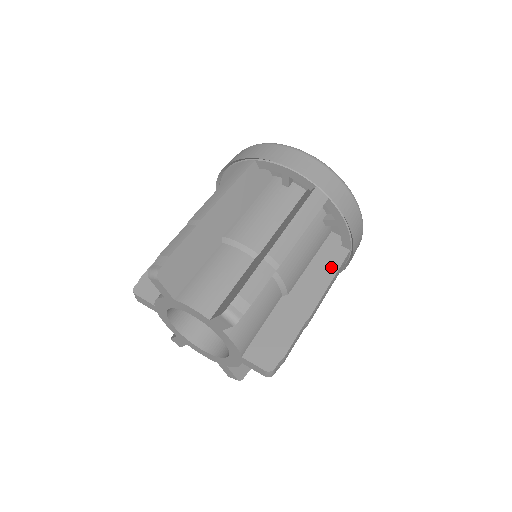
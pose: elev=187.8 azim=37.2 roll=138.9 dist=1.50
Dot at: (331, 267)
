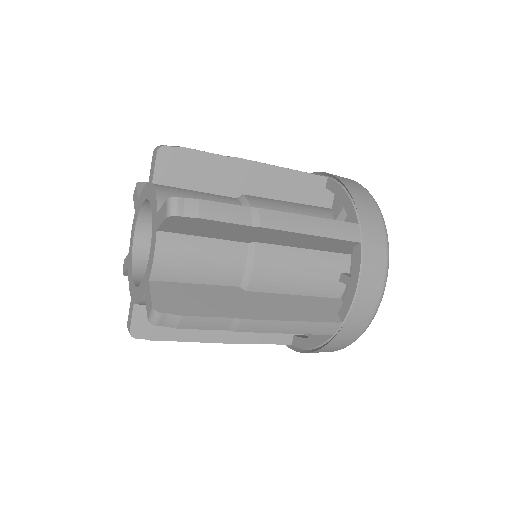
Dot at: (309, 314)
